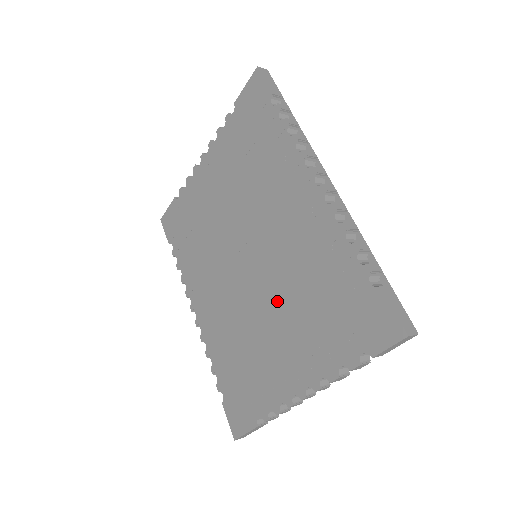
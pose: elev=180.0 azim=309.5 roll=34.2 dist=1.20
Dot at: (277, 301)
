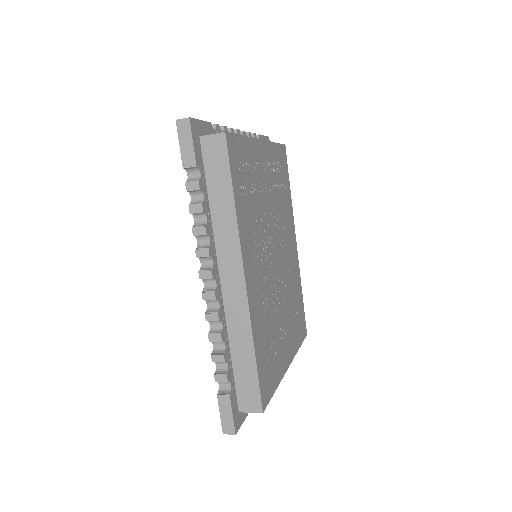
Dot at: occluded
